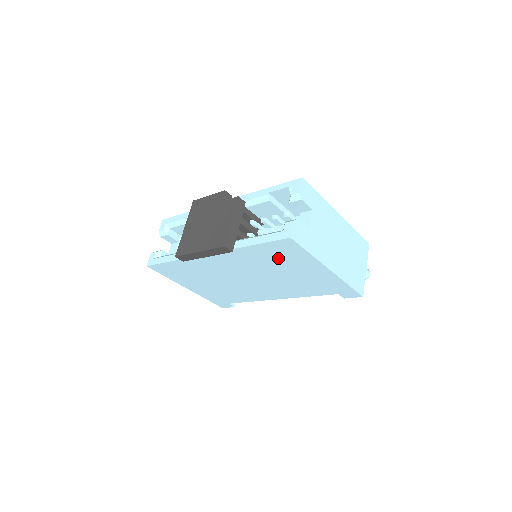
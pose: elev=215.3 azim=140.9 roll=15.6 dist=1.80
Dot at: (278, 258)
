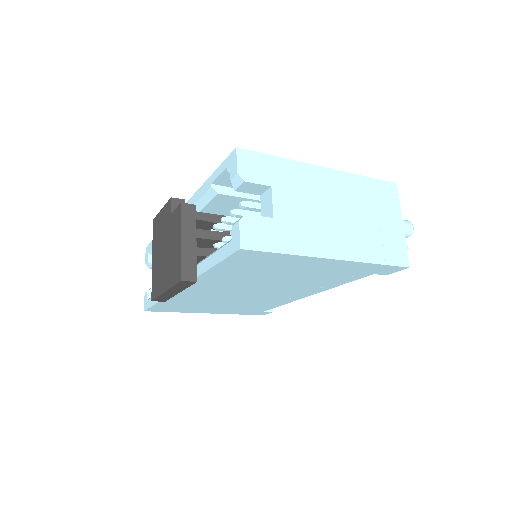
Dot at: (256, 269)
